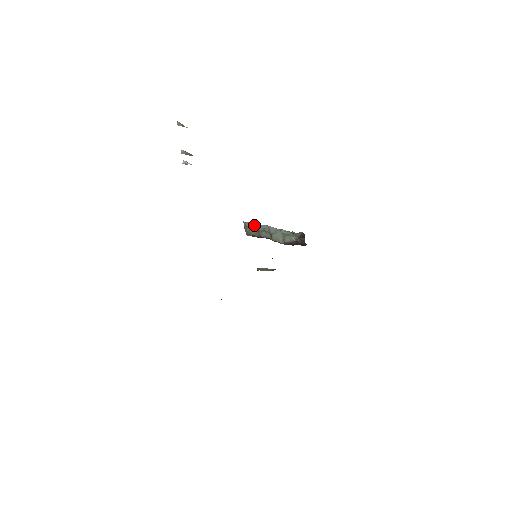
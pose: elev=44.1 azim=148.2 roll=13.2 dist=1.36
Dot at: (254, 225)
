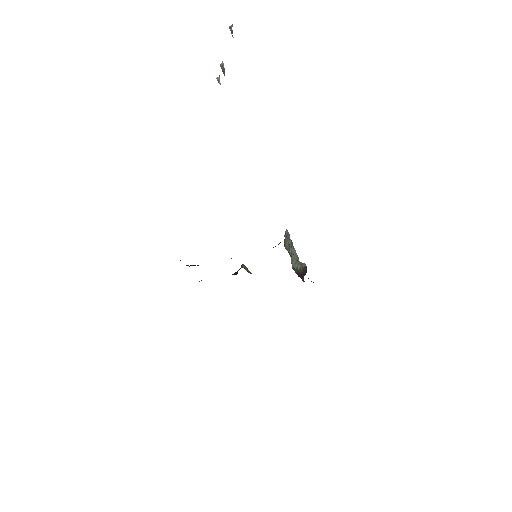
Dot at: (289, 236)
